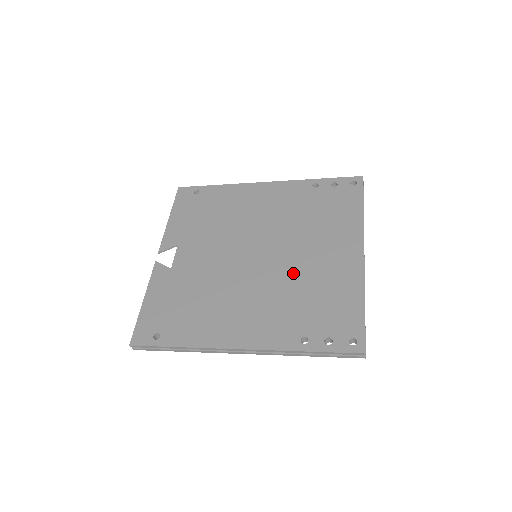
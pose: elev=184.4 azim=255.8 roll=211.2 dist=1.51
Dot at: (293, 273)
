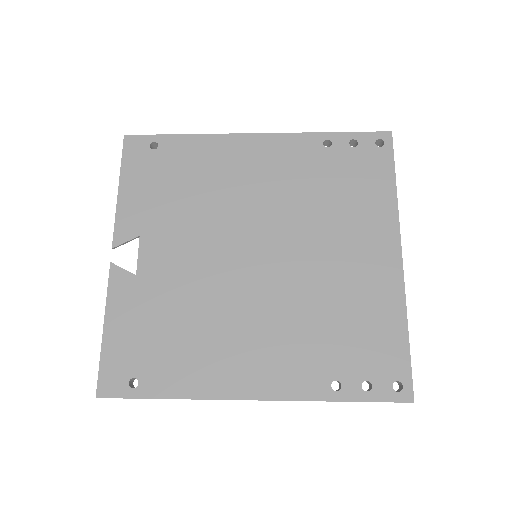
Dot at: (311, 285)
